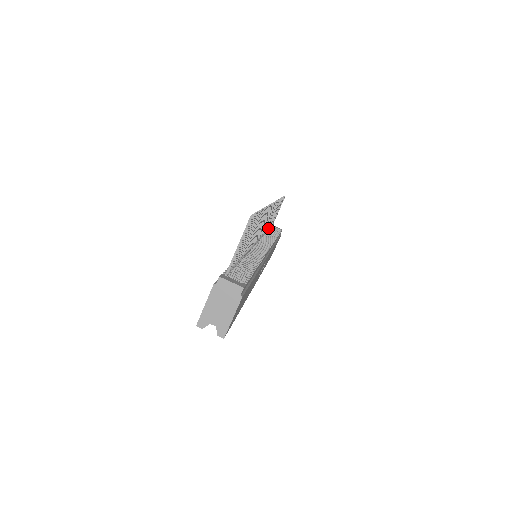
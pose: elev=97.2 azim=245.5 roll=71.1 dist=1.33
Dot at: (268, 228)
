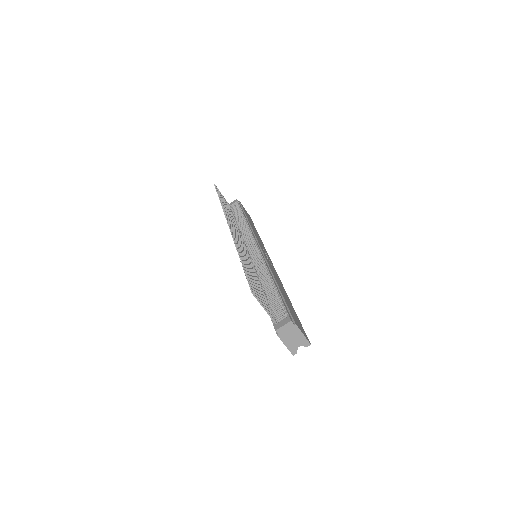
Dot at: (235, 222)
